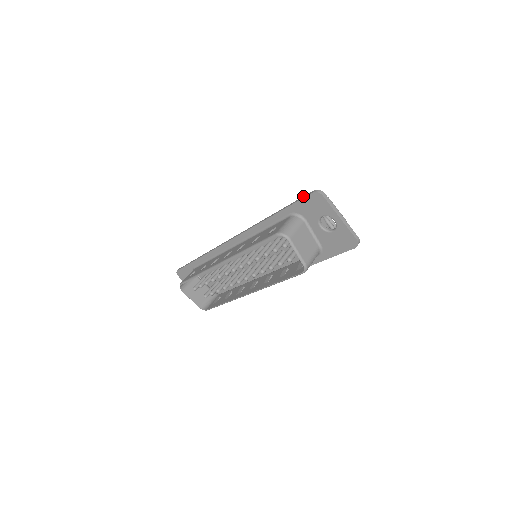
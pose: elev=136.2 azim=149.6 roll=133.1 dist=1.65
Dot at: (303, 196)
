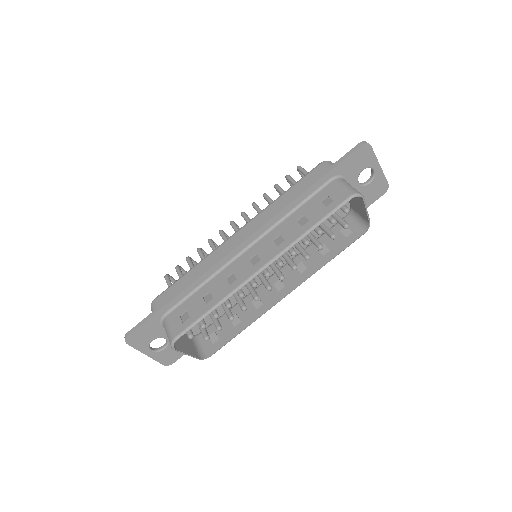
Dot at: (346, 153)
